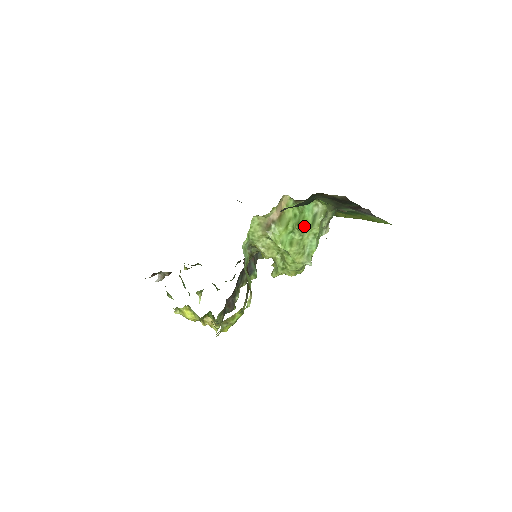
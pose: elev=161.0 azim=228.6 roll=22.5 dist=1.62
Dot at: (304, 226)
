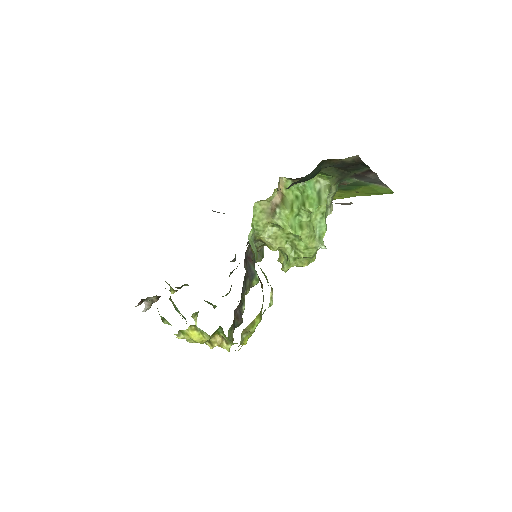
Dot at: (311, 205)
